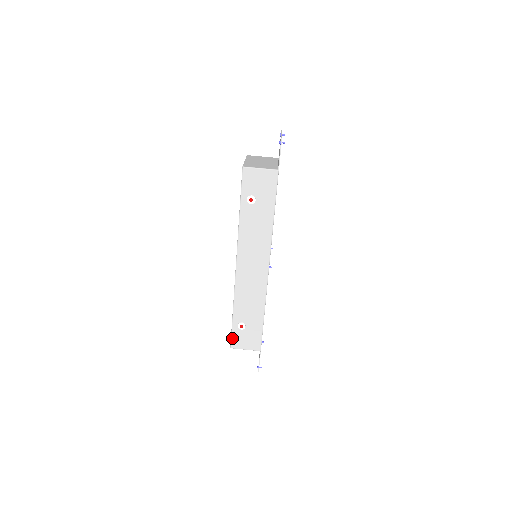
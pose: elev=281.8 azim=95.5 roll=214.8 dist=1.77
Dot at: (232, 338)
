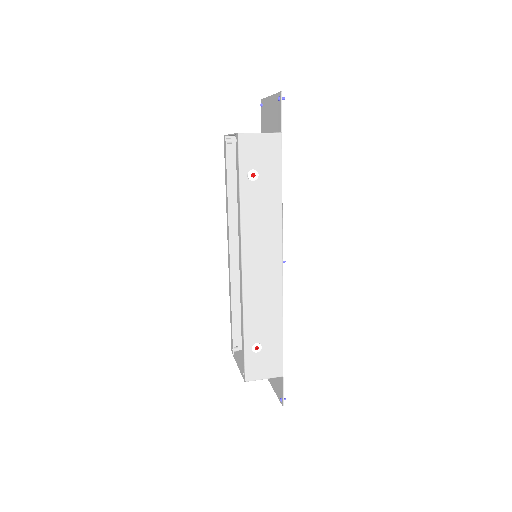
Dot at: (246, 367)
